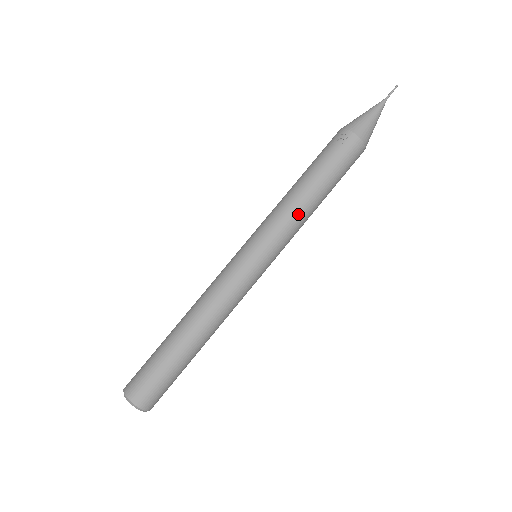
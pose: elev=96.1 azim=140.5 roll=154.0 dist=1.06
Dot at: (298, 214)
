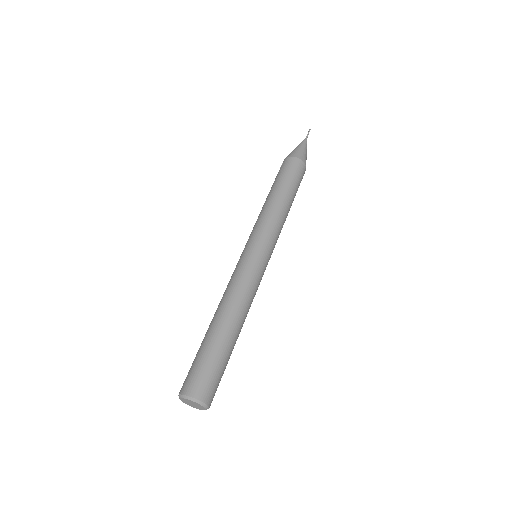
Dot at: (265, 211)
